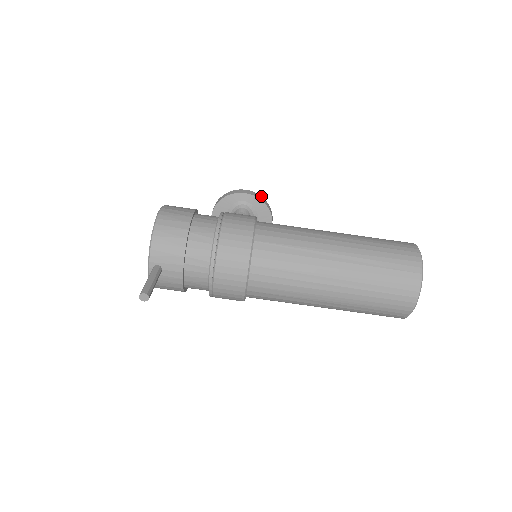
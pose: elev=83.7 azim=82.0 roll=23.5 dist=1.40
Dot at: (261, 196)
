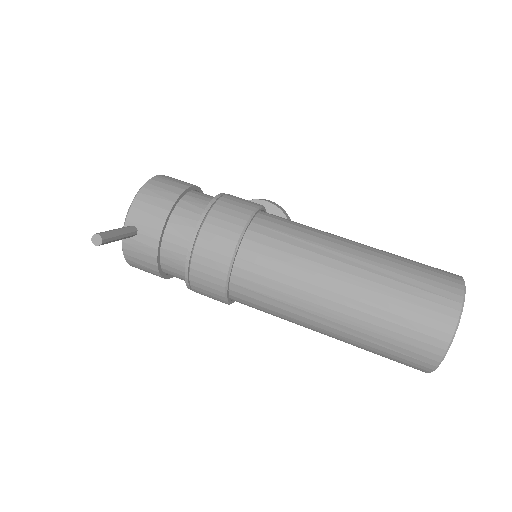
Dot at: occluded
